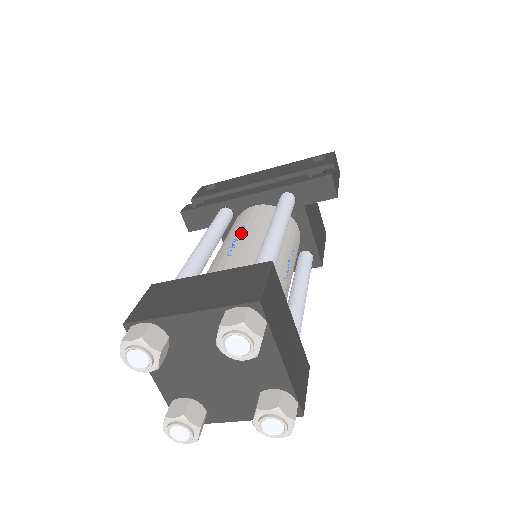
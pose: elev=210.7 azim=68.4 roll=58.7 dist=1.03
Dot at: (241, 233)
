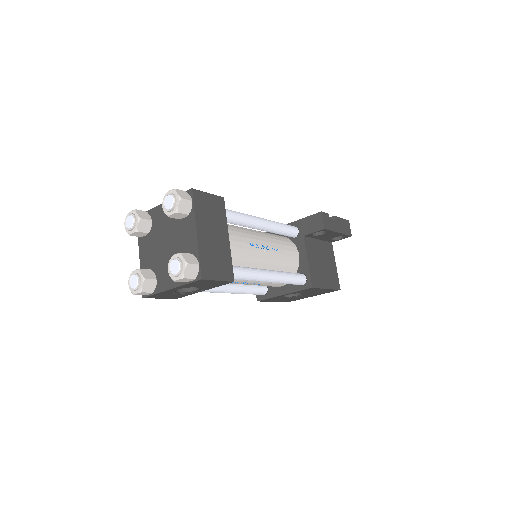
Dot at: occluded
